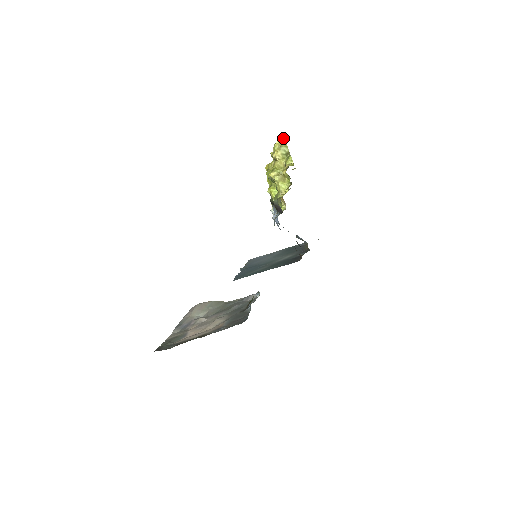
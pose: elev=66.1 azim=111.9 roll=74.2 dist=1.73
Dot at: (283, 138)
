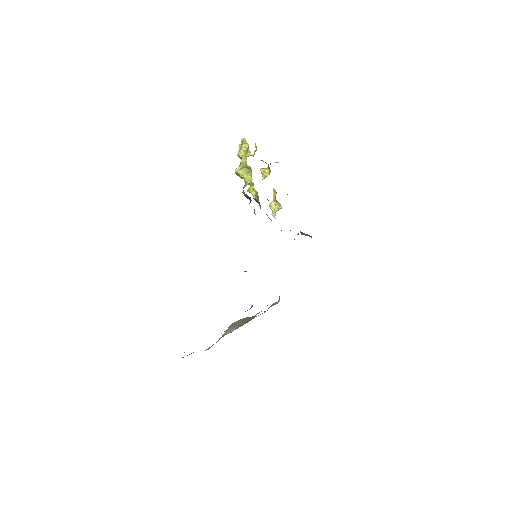
Dot at: (243, 138)
